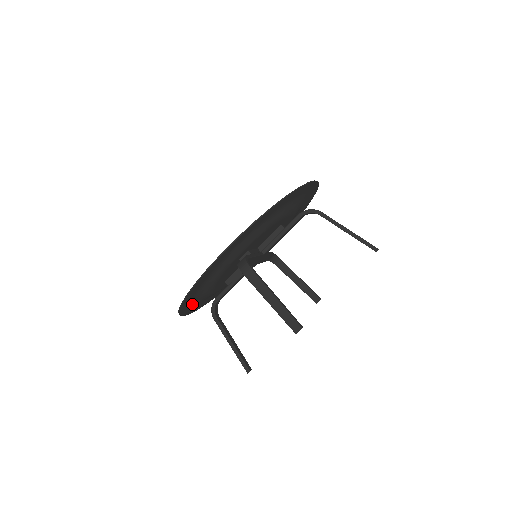
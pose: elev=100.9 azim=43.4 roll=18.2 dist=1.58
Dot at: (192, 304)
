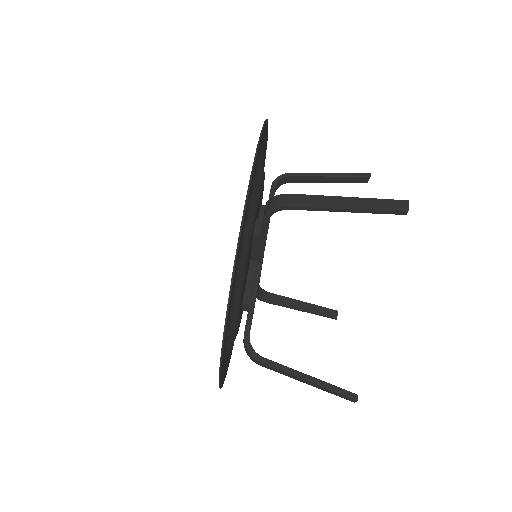
Dot at: occluded
